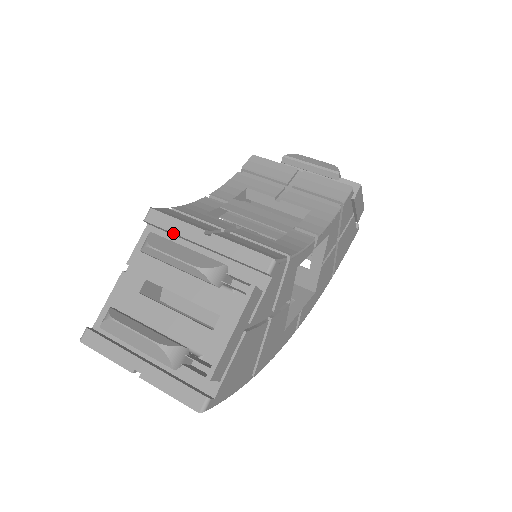
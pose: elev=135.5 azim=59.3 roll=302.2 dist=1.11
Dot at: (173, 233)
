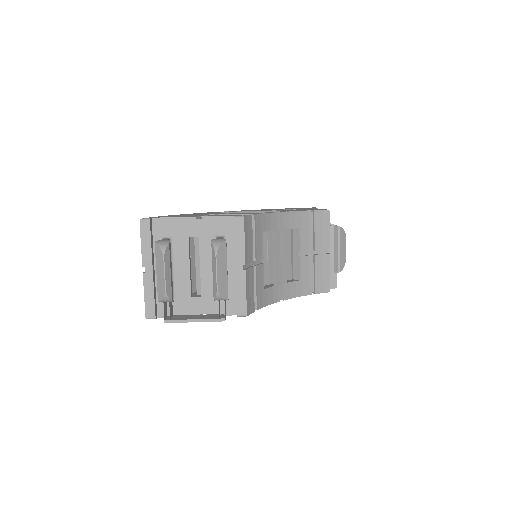
Dot at: (235, 243)
